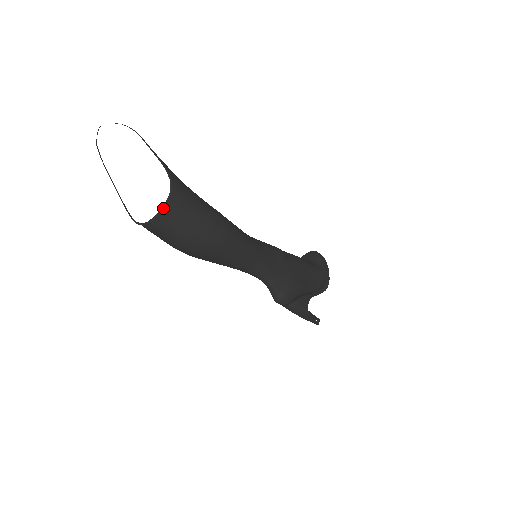
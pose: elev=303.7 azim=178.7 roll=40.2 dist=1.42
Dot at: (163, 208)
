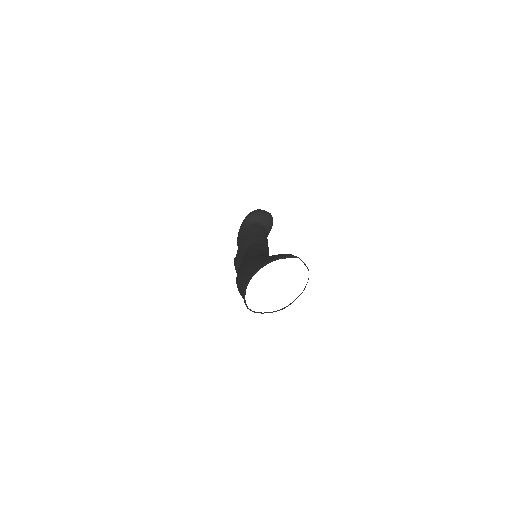
Dot at: (271, 312)
